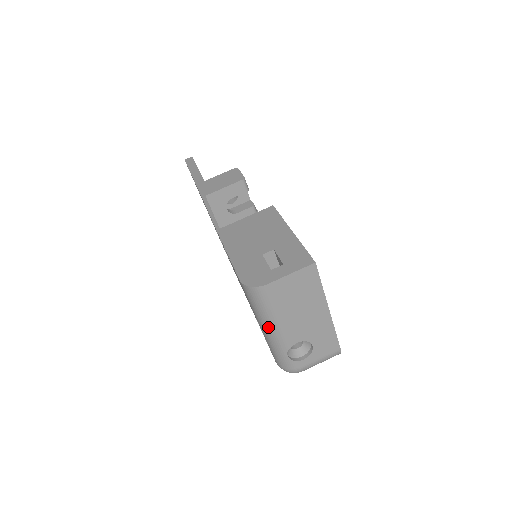
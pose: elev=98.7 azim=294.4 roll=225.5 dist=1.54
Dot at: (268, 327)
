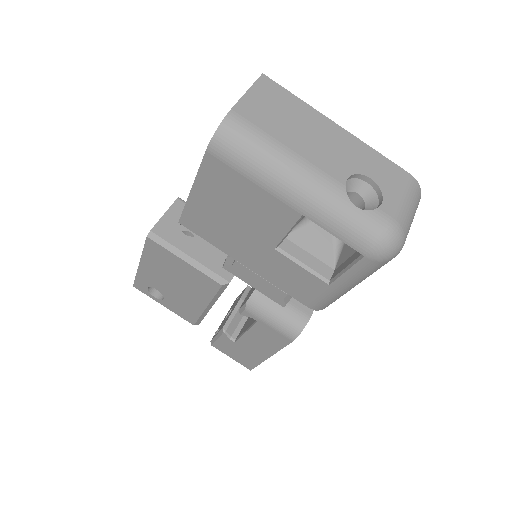
Dot at: (291, 179)
